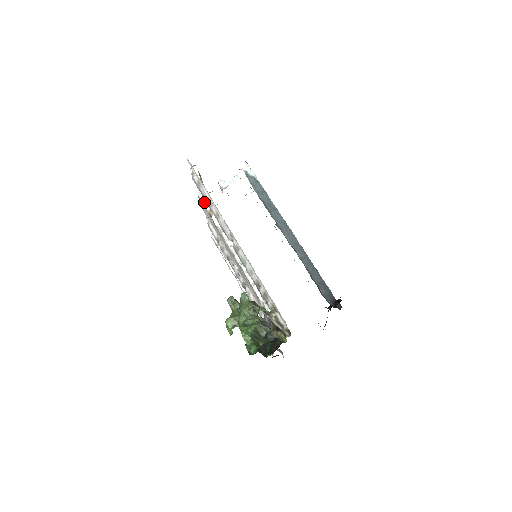
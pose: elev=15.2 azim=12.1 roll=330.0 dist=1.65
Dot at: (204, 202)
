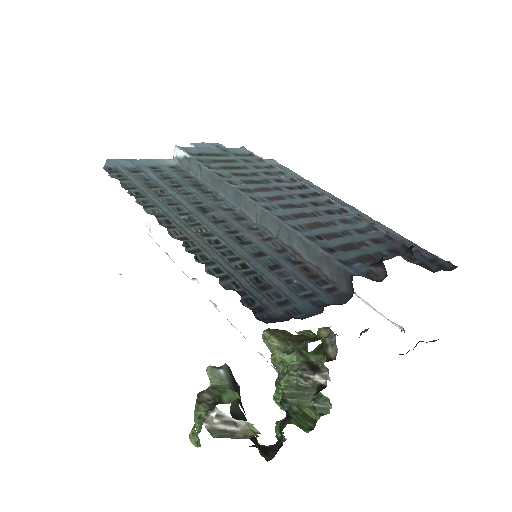
Dot at: occluded
